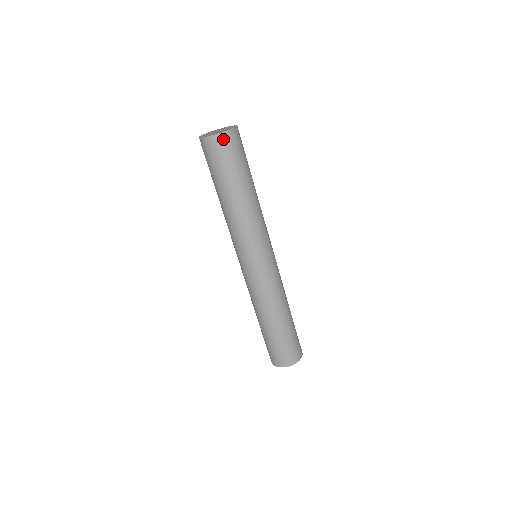
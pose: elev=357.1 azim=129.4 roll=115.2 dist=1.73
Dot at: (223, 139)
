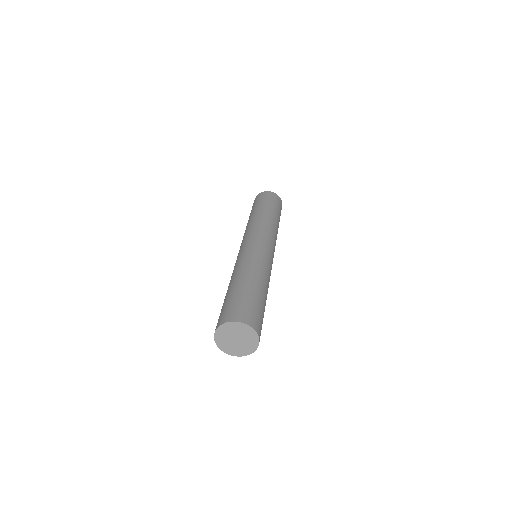
Dot at: (264, 193)
